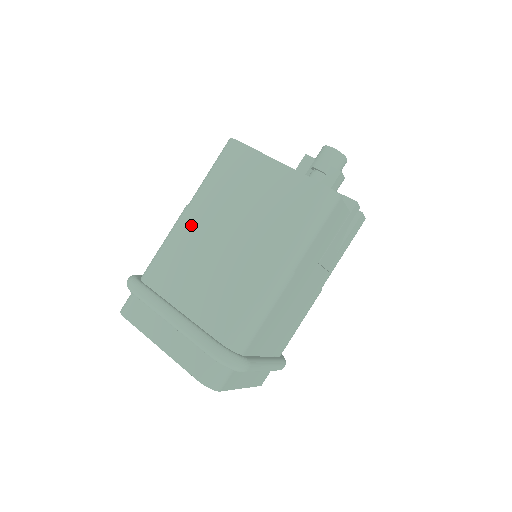
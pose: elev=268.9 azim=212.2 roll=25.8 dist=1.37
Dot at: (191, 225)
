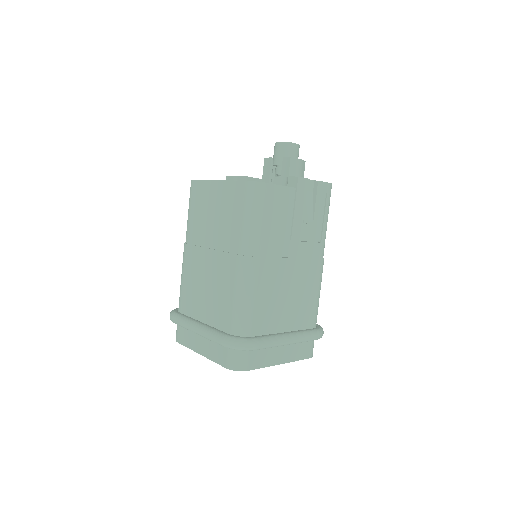
Dot at: (189, 256)
